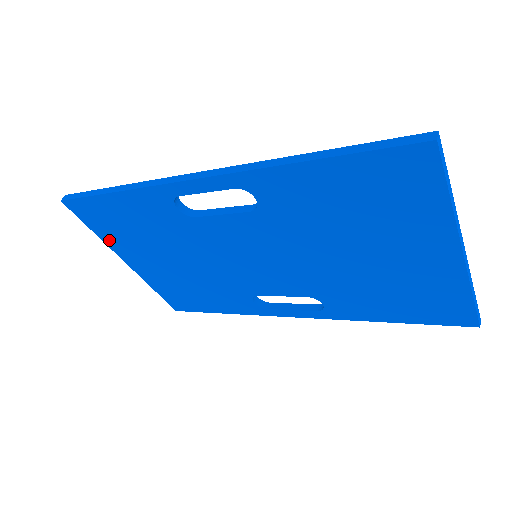
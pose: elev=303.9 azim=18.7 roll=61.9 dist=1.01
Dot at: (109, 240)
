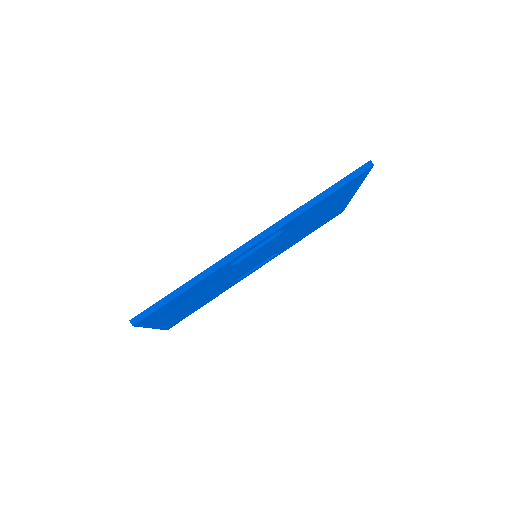
Dot at: (153, 323)
